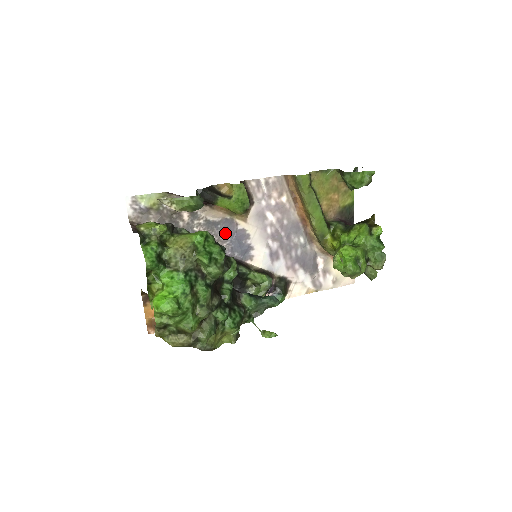
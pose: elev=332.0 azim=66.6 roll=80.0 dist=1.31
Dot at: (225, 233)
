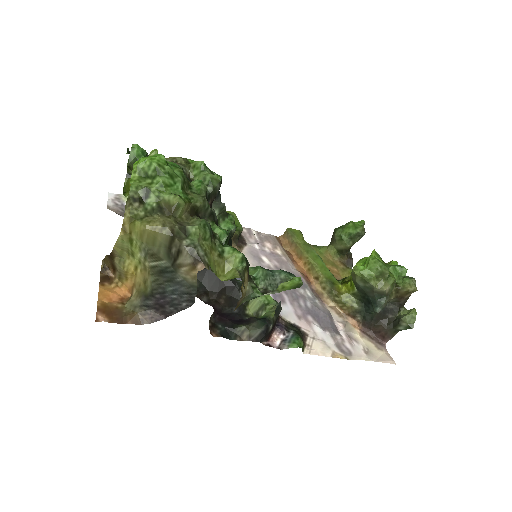
Dot at: occluded
